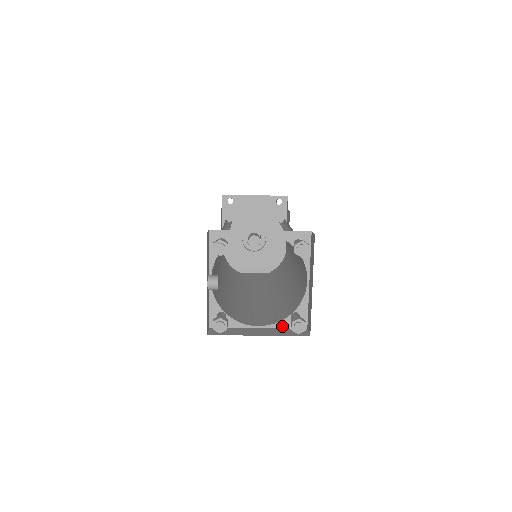
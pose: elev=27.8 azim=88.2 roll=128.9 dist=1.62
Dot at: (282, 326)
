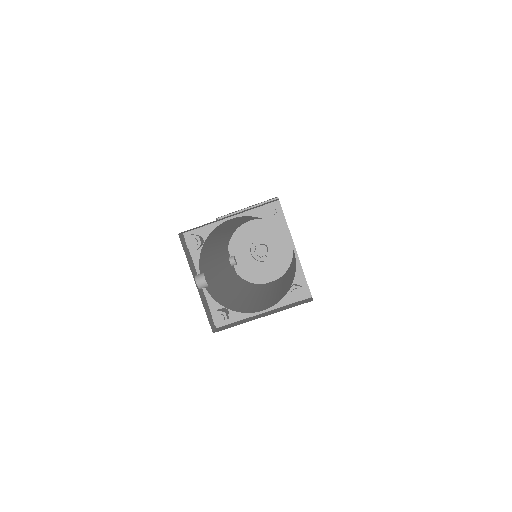
Dot at: (286, 303)
